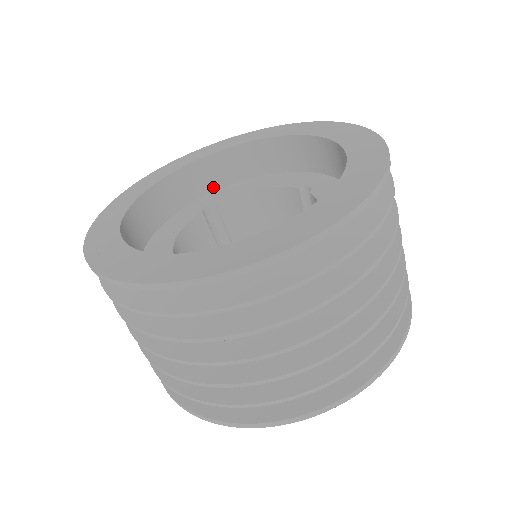
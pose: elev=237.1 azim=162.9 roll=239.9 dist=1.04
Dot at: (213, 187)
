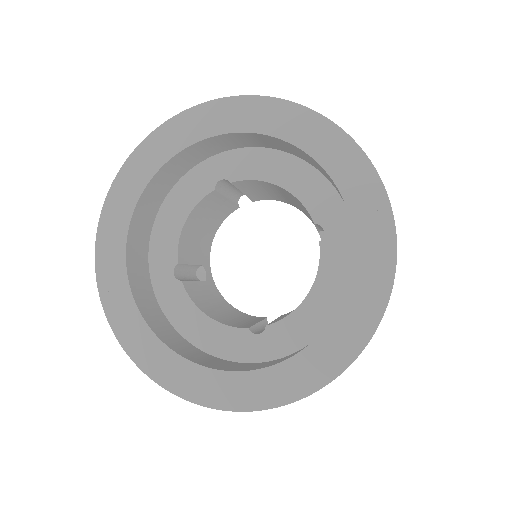
Dot at: (234, 146)
